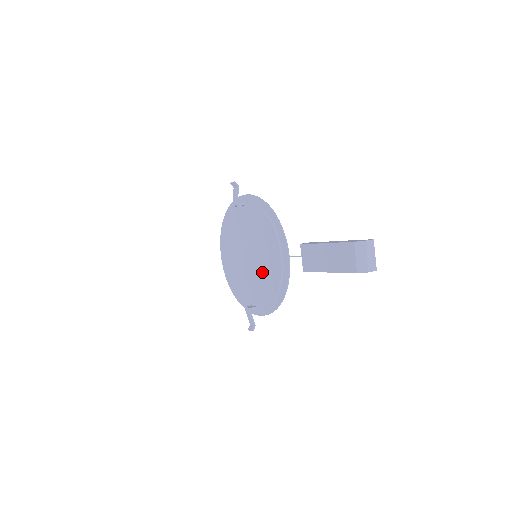
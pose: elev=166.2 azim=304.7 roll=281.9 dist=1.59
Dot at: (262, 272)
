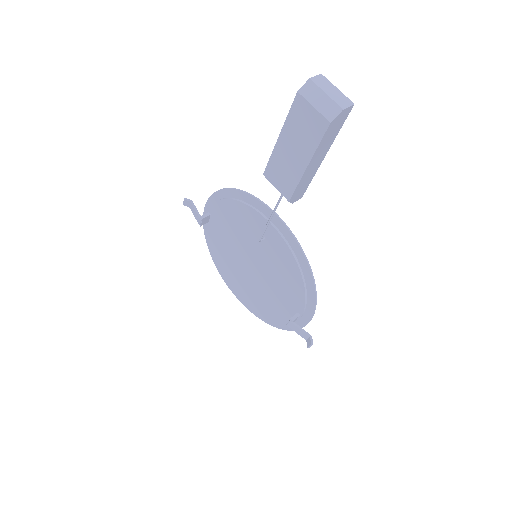
Dot at: (272, 266)
